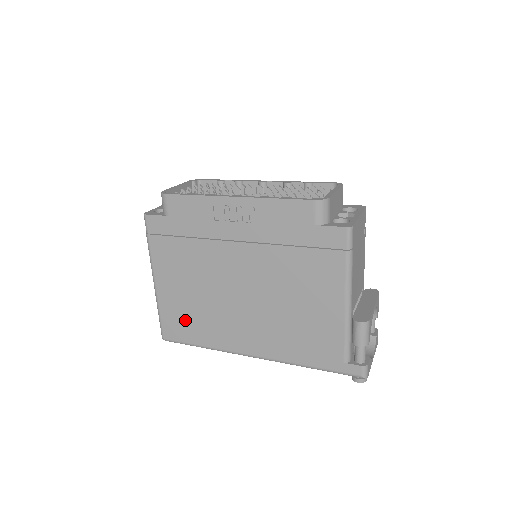
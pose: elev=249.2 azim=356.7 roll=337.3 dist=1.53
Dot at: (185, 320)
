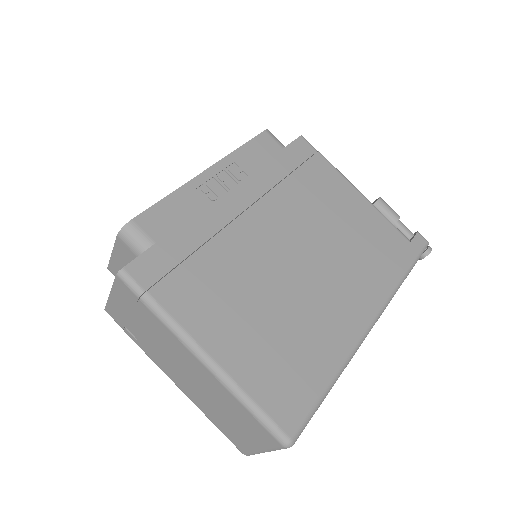
Dot at: (286, 366)
